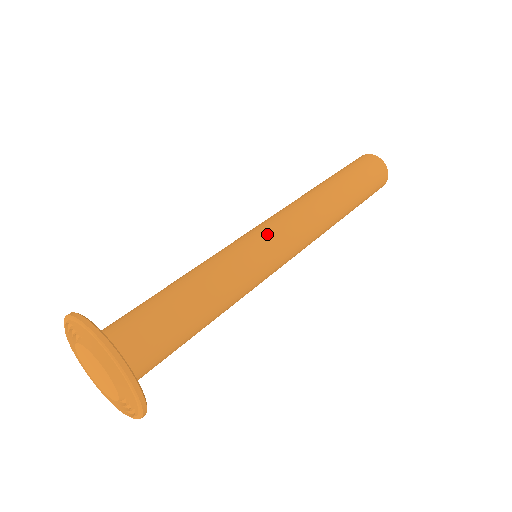
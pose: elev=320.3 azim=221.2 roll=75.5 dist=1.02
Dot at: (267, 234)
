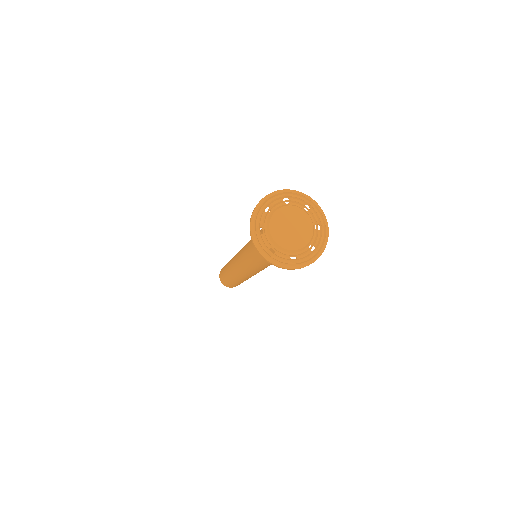
Dot at: occluded
